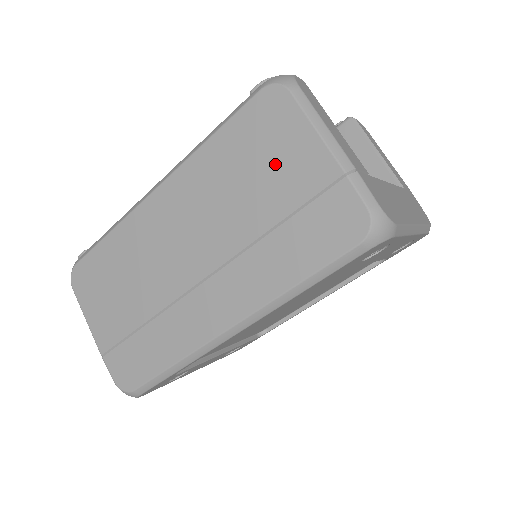
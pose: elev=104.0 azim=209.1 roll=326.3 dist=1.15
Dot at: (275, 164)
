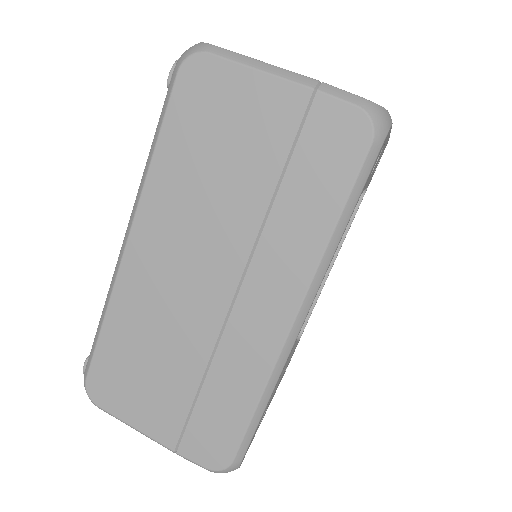
Dot at: (238, 129)
